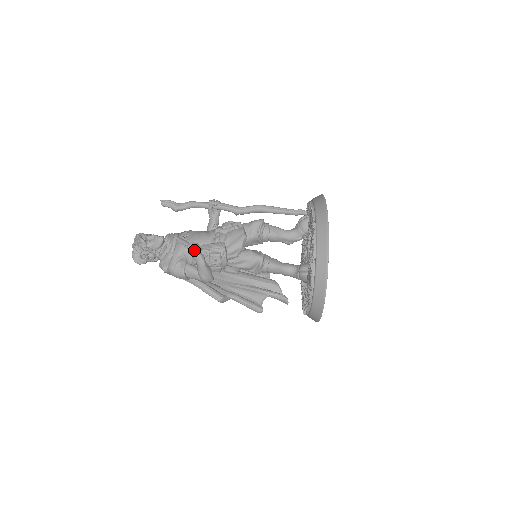
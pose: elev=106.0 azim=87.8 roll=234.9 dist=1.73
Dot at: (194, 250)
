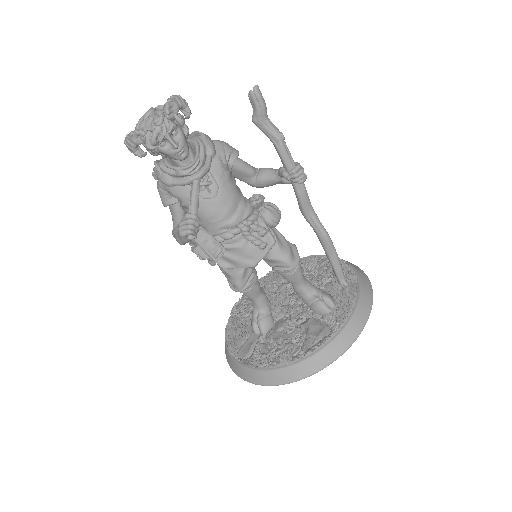
Dot at: (183, 235)
